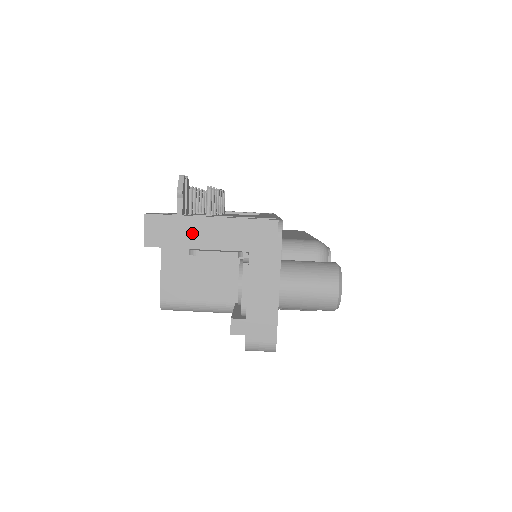
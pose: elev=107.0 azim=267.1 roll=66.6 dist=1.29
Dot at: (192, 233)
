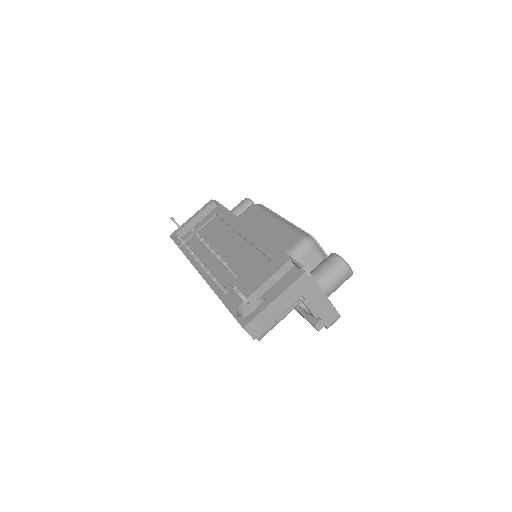
Dot at: (271, 314)
